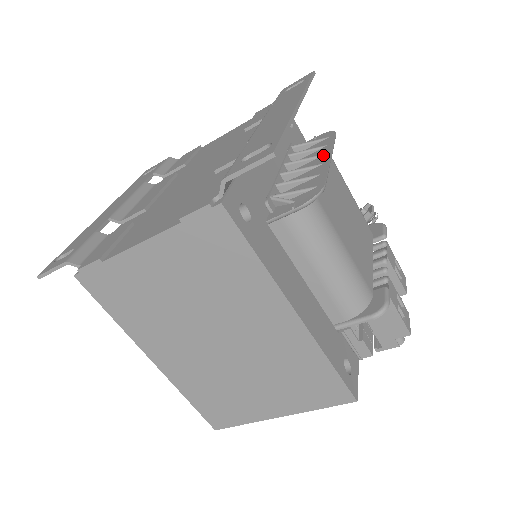
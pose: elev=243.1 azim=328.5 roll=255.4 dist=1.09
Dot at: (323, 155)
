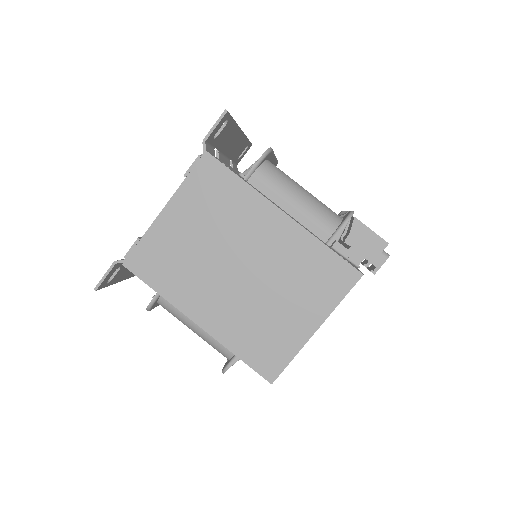
Dot at: occluded
